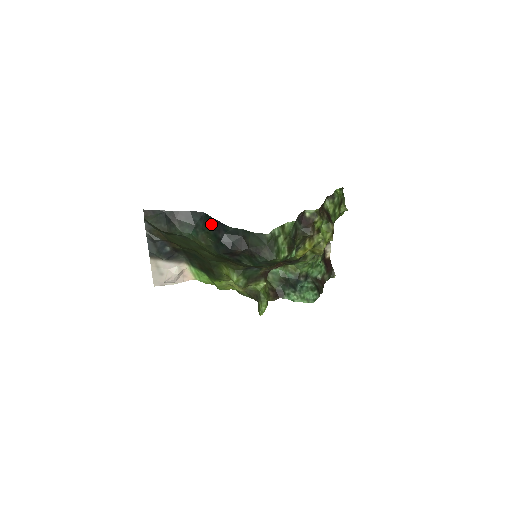
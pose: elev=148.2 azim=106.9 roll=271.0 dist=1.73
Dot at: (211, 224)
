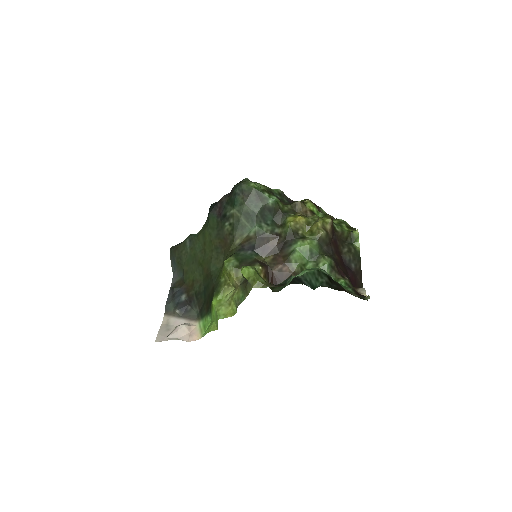
Dot at: occluded
